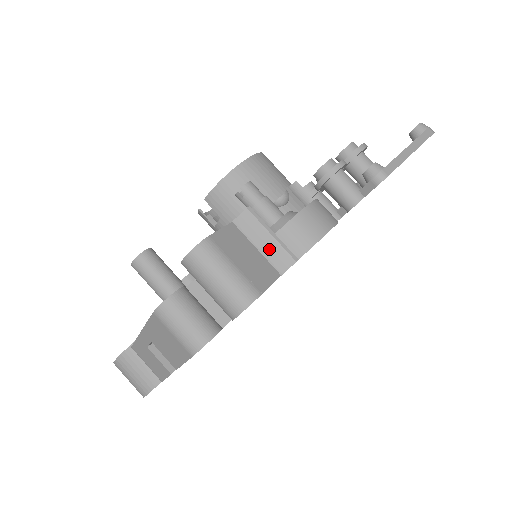
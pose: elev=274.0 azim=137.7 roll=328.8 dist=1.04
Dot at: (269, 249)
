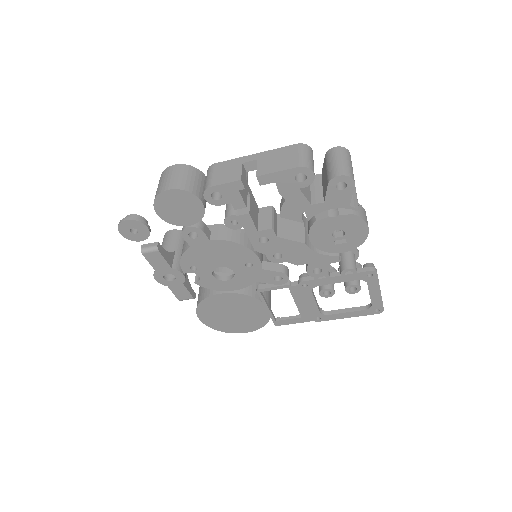
Dot at: (352, 196)
